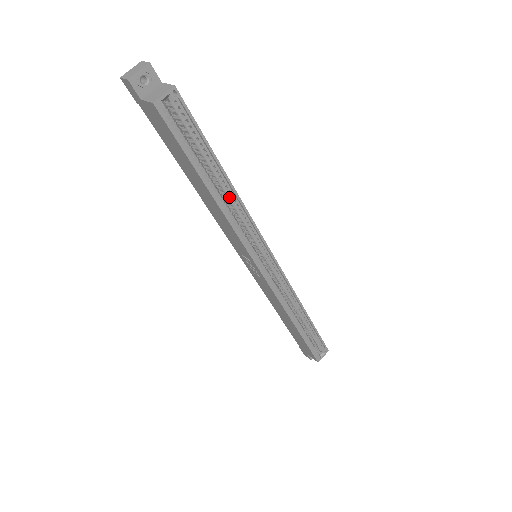
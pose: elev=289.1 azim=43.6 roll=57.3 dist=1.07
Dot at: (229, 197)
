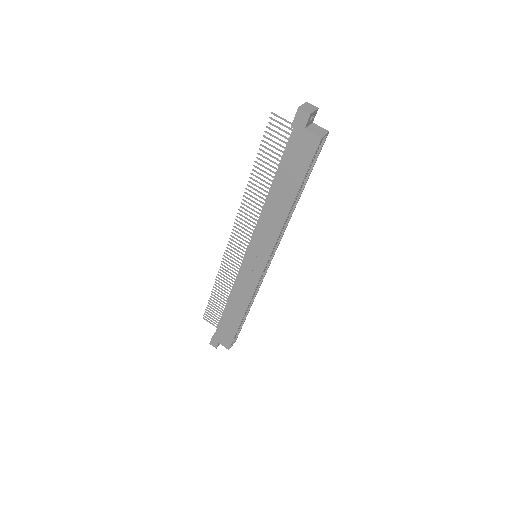
Dot at: occluded
